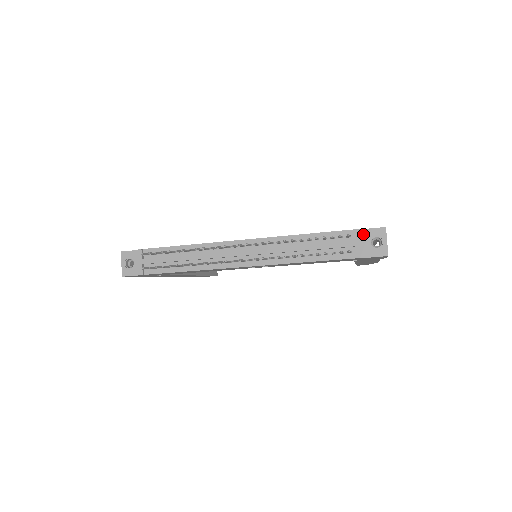
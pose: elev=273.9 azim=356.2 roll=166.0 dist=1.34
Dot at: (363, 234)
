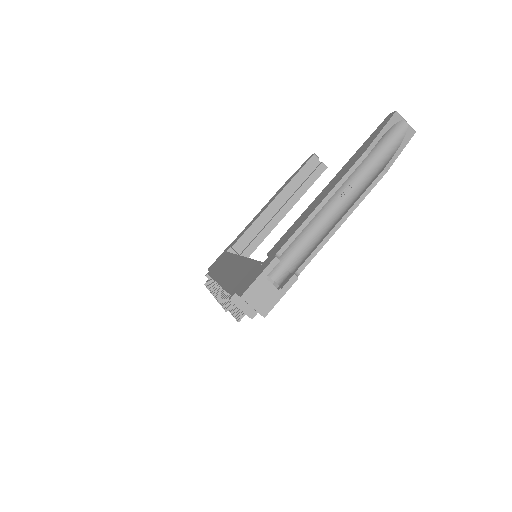
Dot at: (240, 297)
